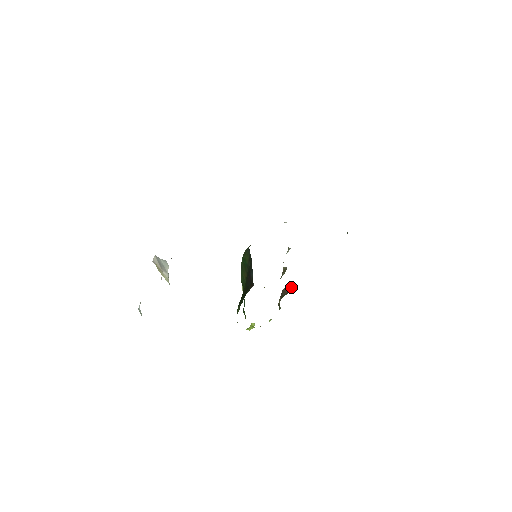
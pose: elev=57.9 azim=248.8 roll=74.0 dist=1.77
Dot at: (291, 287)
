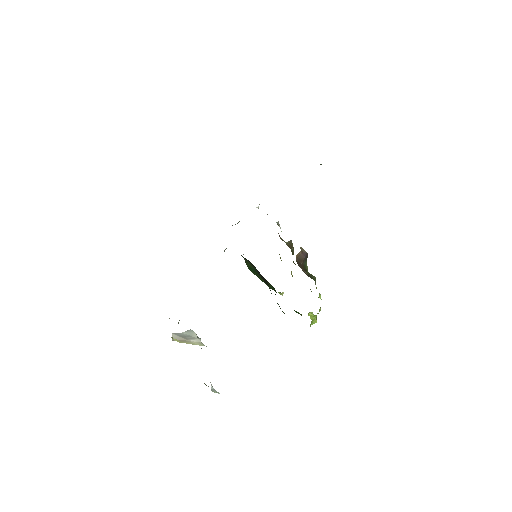
Dot at: (303, 251)
